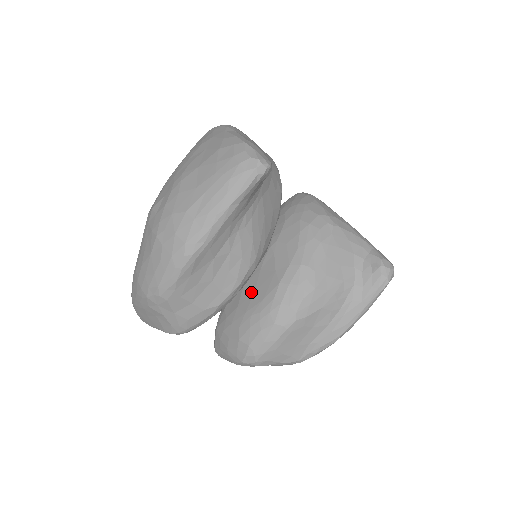
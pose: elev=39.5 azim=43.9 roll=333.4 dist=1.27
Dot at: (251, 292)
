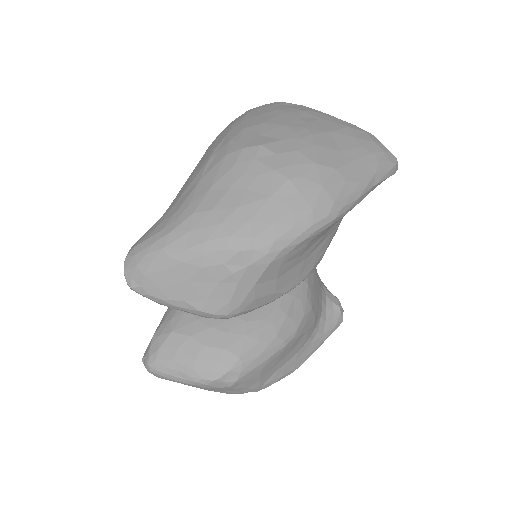
Dot at: occluded
